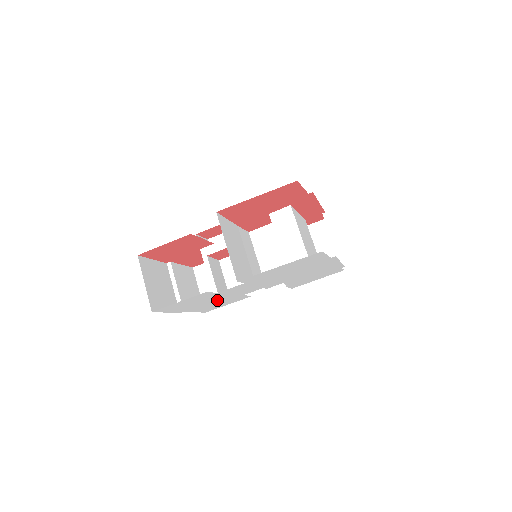
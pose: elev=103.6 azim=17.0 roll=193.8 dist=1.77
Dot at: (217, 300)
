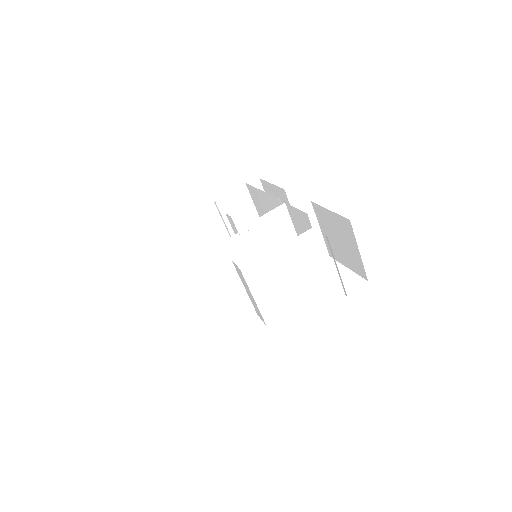
Dot at: occluded
